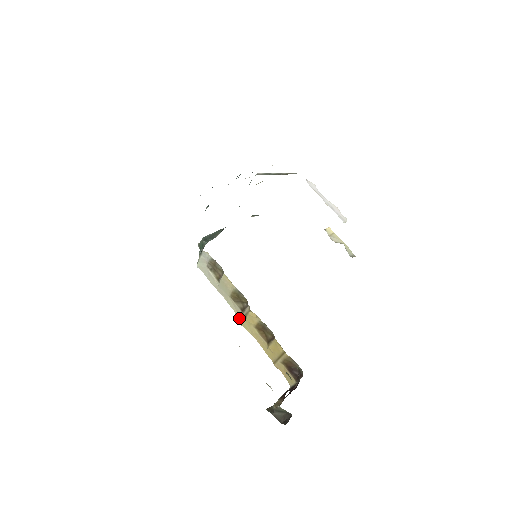
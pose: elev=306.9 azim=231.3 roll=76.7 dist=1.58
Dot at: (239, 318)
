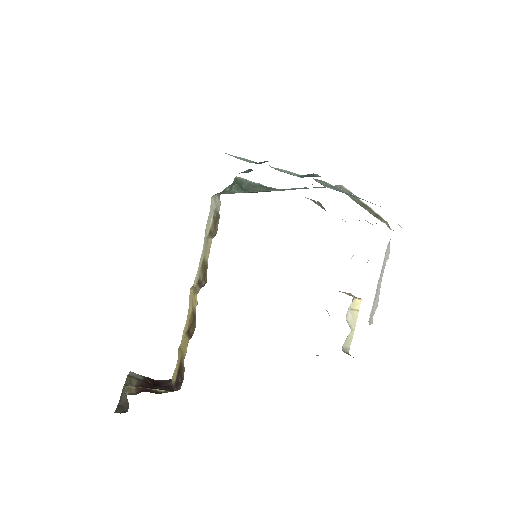
Dot at: (194, 282)
